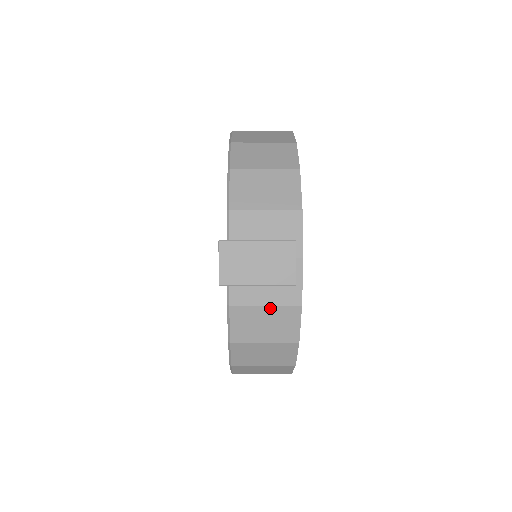
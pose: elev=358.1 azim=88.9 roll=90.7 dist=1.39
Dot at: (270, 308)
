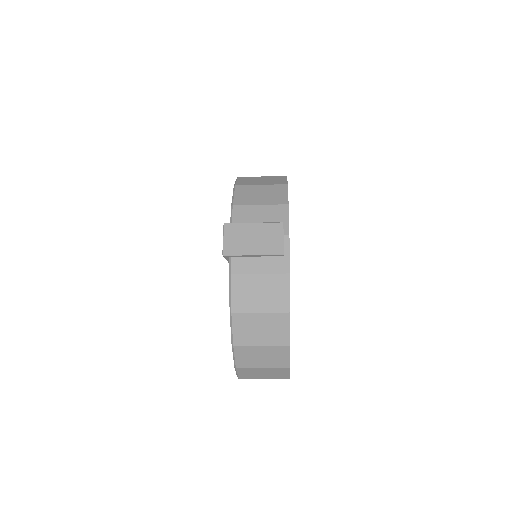
Dot at: (264, 276)
